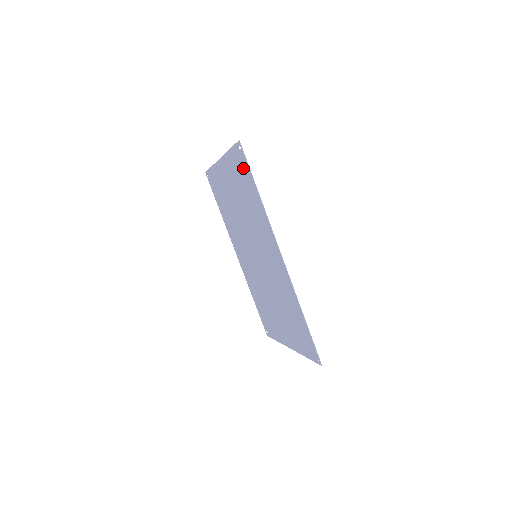
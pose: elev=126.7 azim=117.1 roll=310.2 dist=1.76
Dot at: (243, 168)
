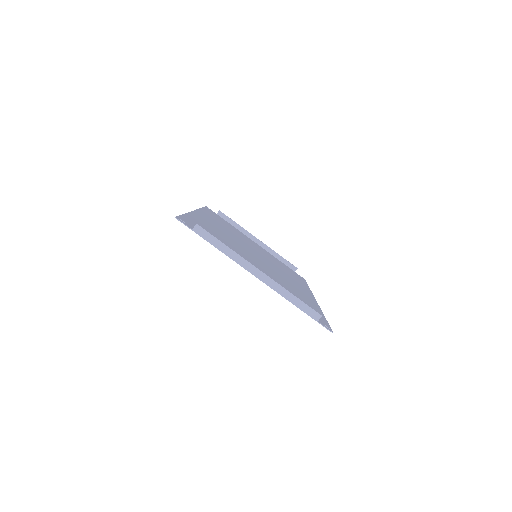
Dot at: occluded
